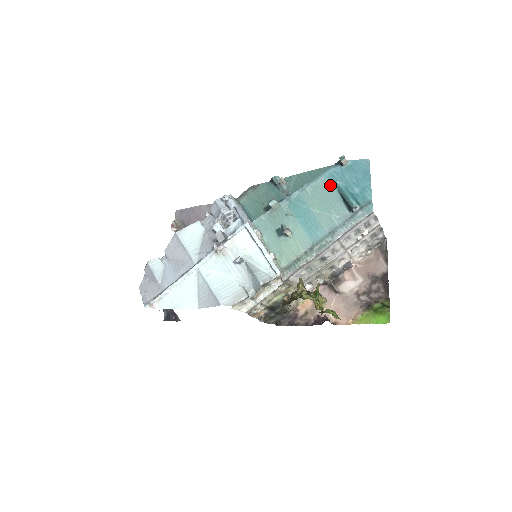
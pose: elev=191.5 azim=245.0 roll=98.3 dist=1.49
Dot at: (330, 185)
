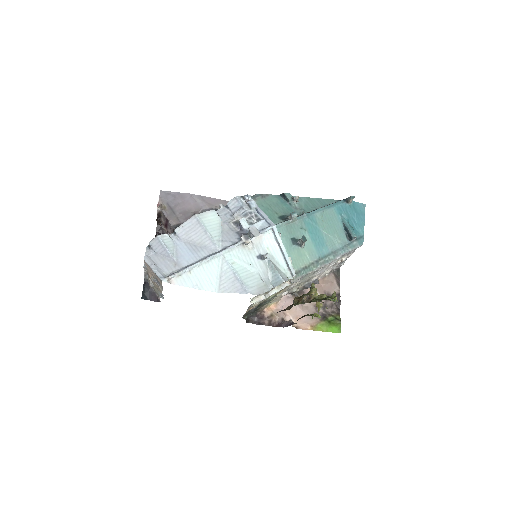
Dot at: (337, 215)
